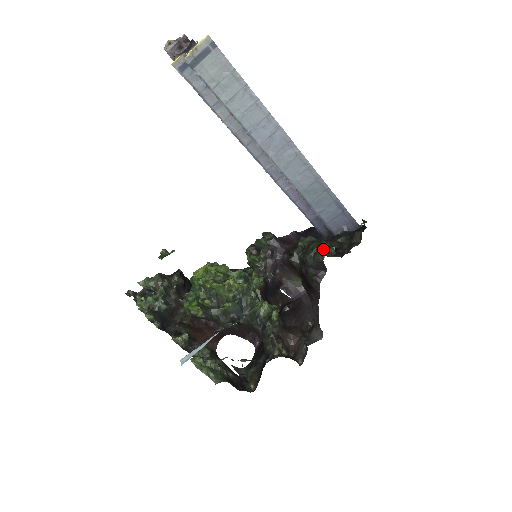
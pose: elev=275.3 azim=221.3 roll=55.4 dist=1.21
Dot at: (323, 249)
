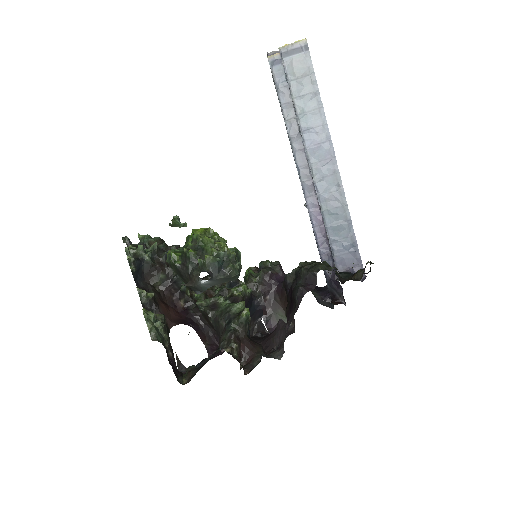
Dot at: (322, 264)
